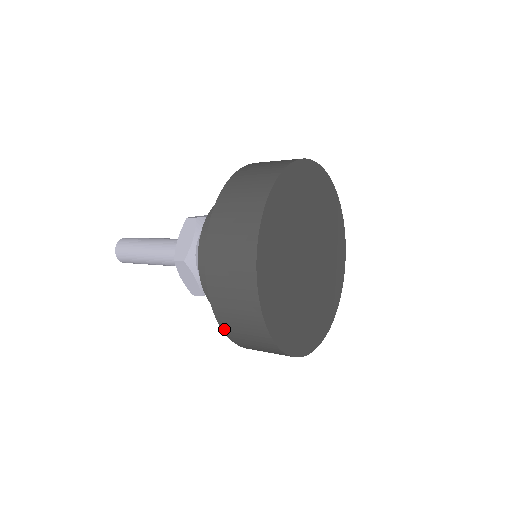
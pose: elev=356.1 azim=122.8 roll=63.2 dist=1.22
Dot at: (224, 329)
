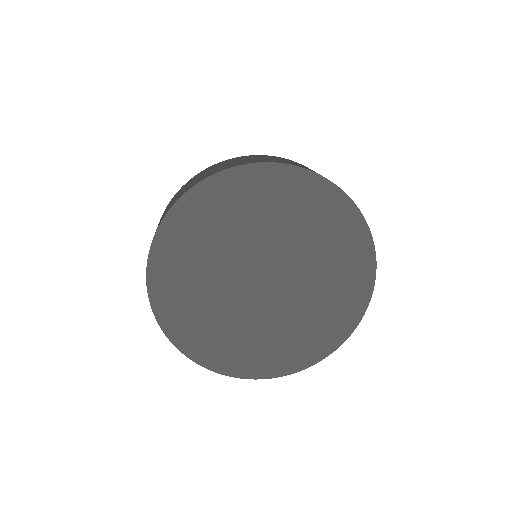
Dot at: occluded
